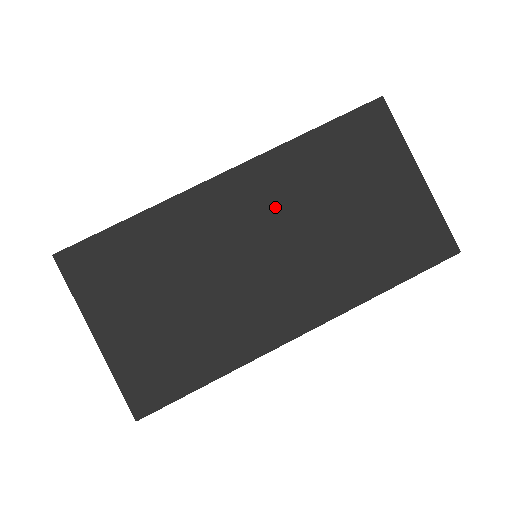
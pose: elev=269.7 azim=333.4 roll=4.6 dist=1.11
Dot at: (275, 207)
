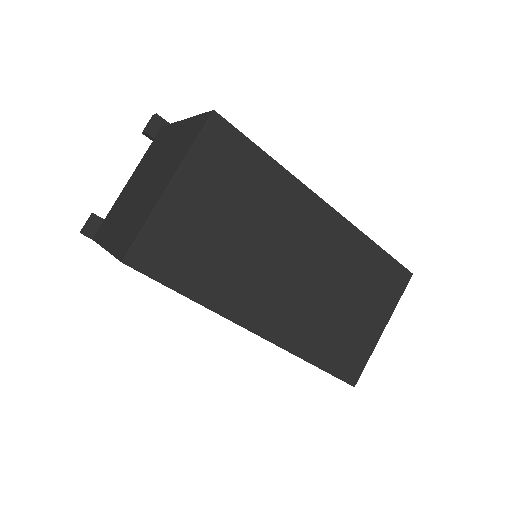
Dot at: (326, 256)
